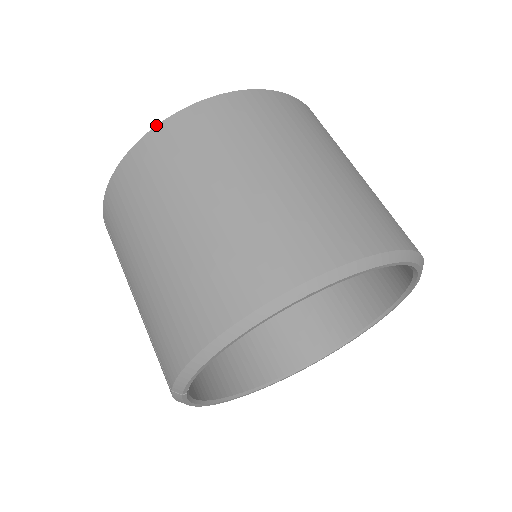
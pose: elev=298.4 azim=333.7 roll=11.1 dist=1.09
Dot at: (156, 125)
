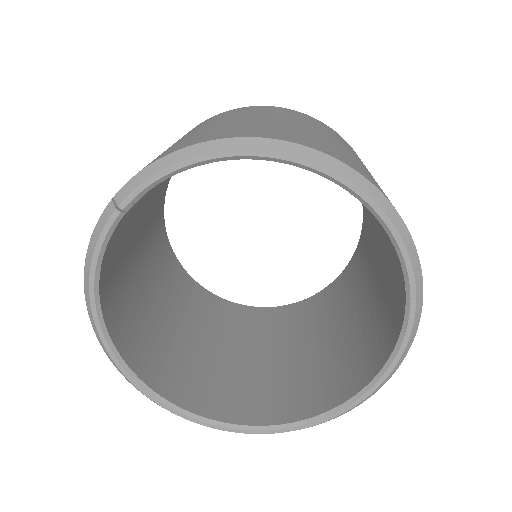
Dot at: (279, 107)
